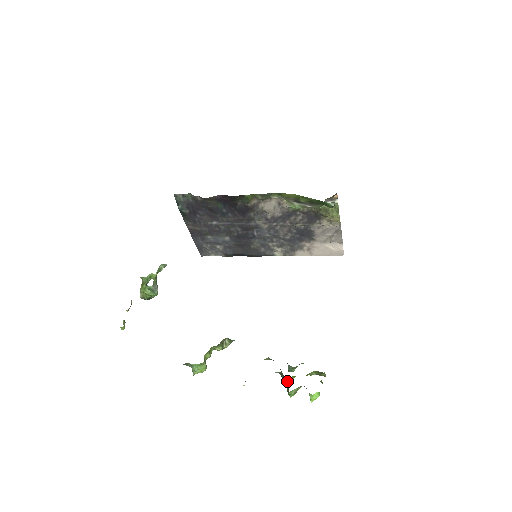
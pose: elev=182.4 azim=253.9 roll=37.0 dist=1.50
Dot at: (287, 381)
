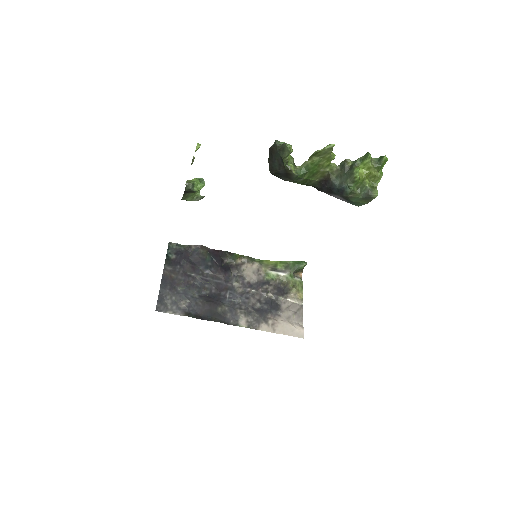
Dot at: (358, 168)
